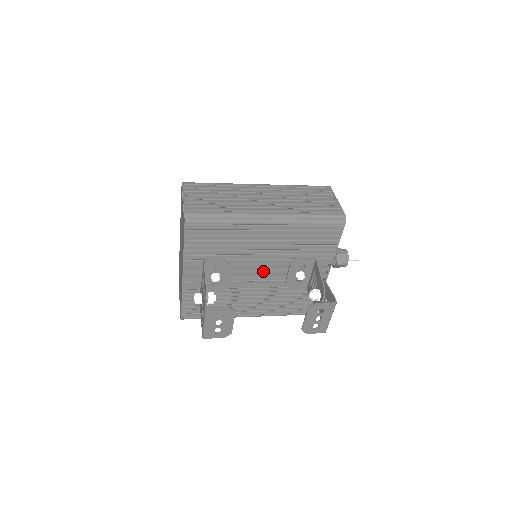
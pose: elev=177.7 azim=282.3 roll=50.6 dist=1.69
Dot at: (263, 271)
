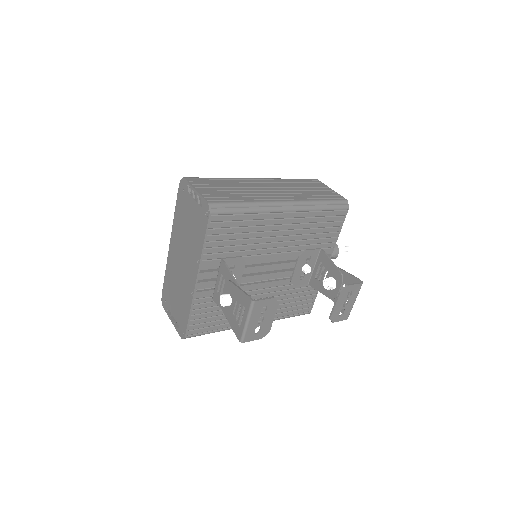
Dot at: (273, 267)
